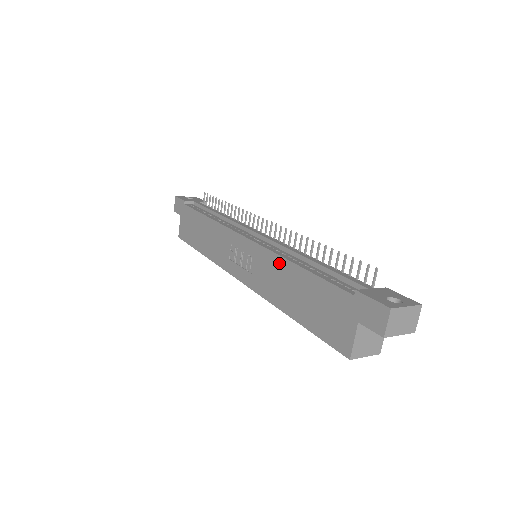
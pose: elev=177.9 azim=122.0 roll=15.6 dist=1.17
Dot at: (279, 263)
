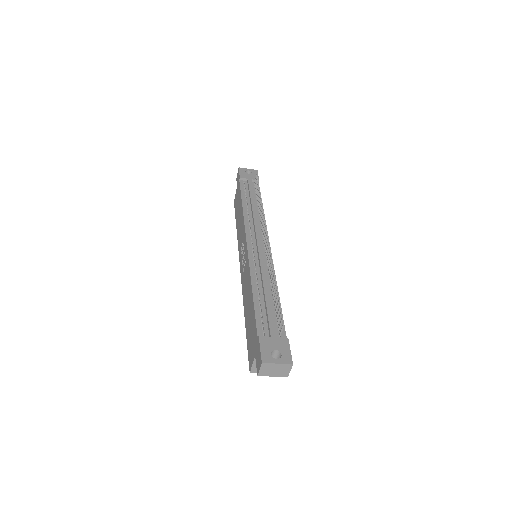
Dot at: (249, 280)
